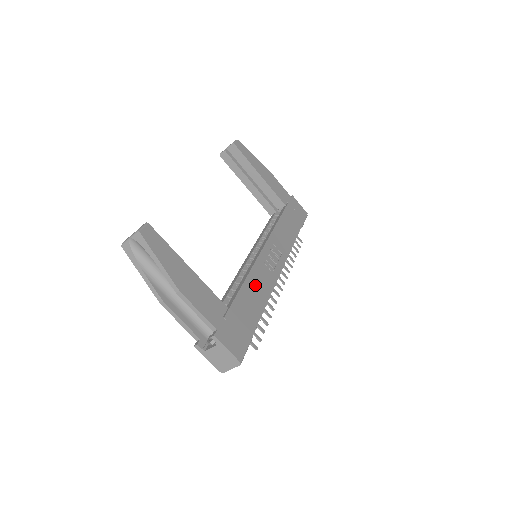
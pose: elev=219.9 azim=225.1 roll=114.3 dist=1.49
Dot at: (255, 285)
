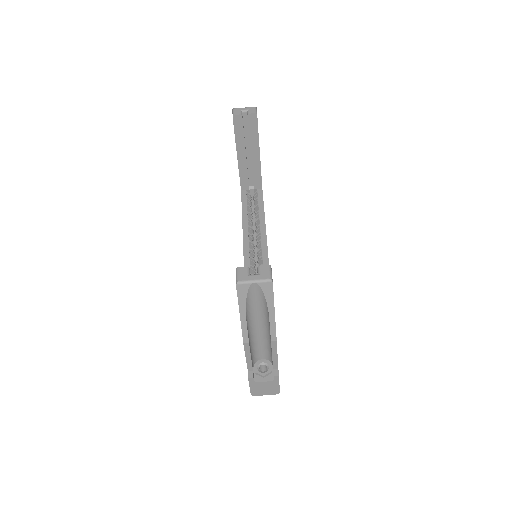
Dot at: occluded
